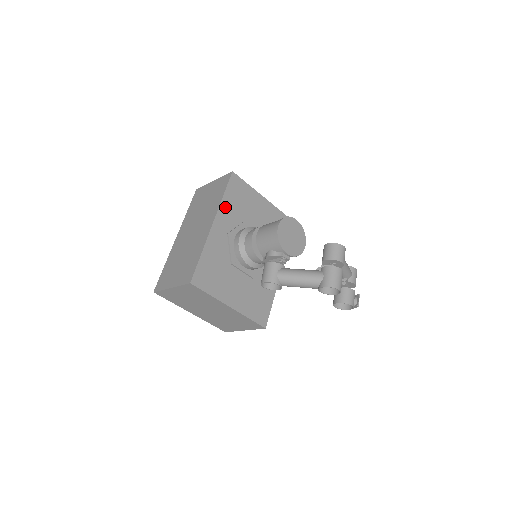
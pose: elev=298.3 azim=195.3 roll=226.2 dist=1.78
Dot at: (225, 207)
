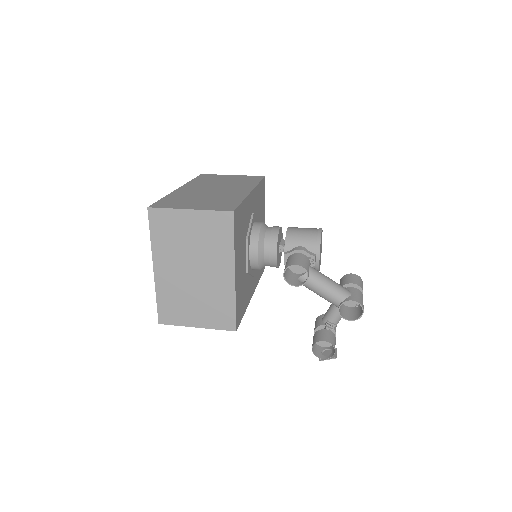
Dot at: (257, 192)
